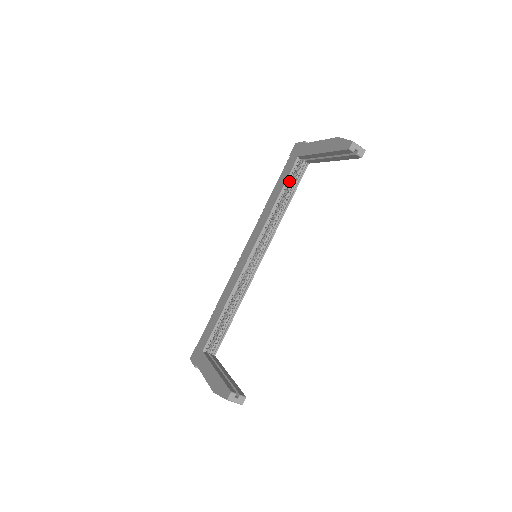
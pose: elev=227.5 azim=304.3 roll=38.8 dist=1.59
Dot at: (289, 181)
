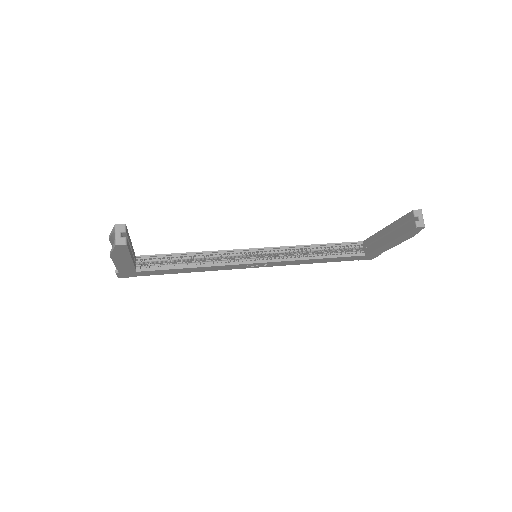
Dot at: (338, 247)
